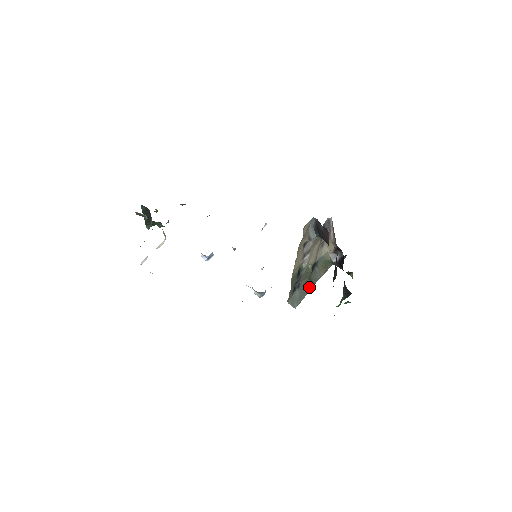
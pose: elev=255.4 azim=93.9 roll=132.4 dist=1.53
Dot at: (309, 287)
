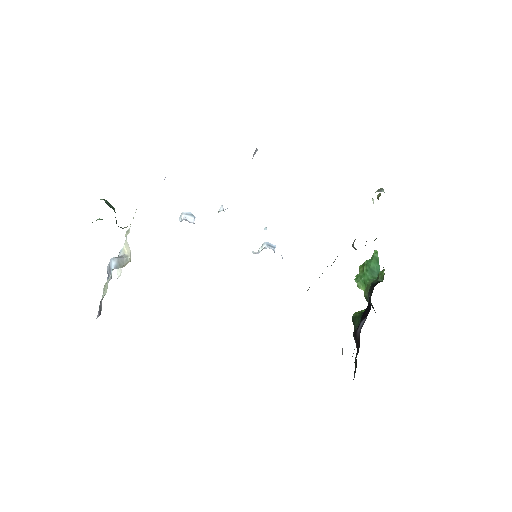
Dot at: occluded
